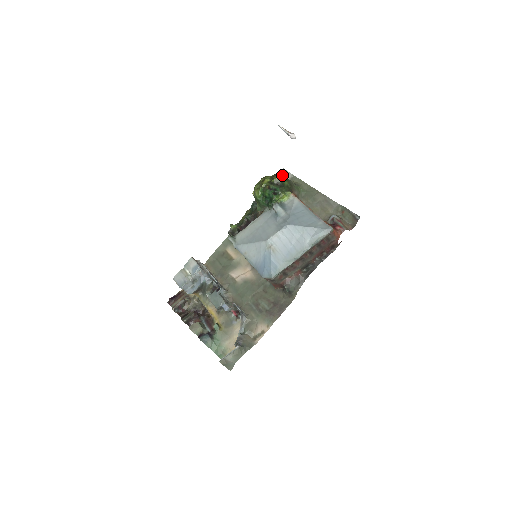
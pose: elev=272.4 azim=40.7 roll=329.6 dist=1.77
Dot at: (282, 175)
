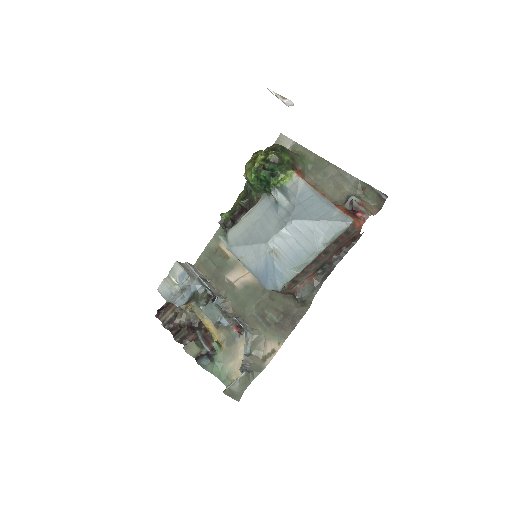
Dot at: (280, 147)
